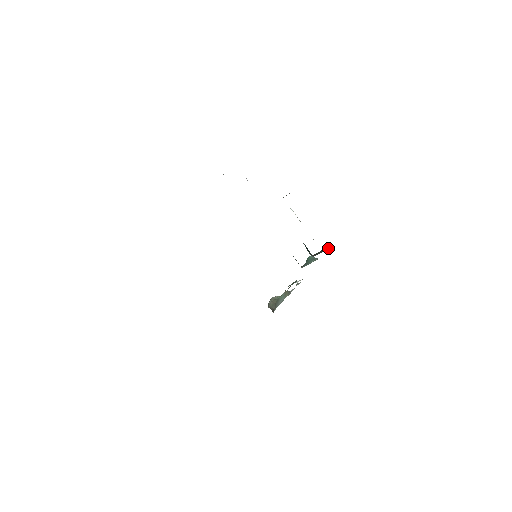
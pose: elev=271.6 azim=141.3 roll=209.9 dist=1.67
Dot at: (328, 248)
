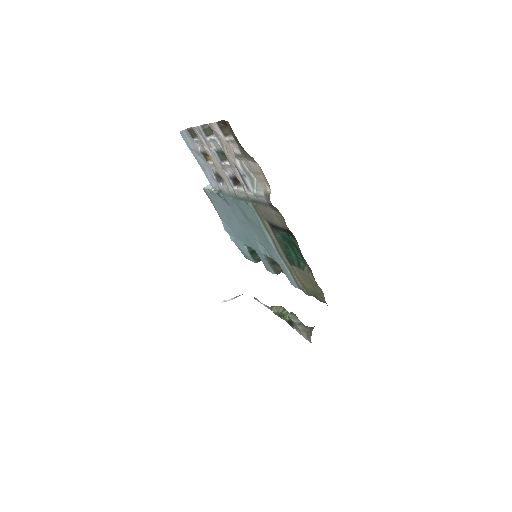
Dot at: occluded
